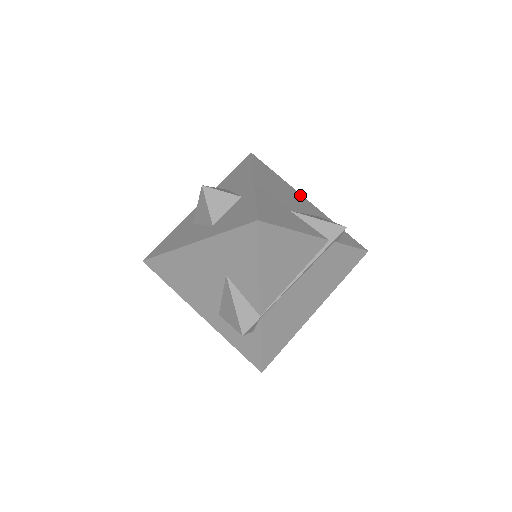
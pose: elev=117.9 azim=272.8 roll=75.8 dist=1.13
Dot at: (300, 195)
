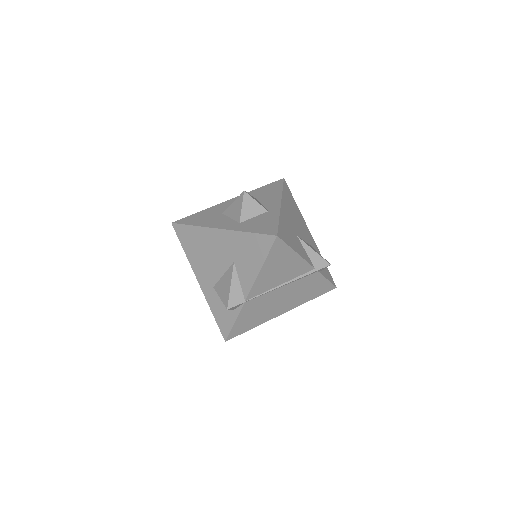
Dot at: (306, 226)
